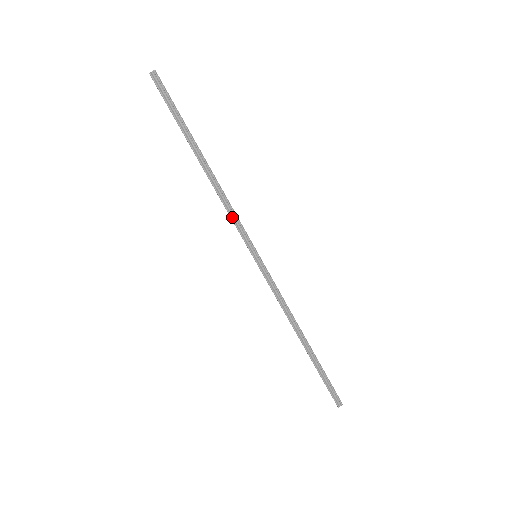
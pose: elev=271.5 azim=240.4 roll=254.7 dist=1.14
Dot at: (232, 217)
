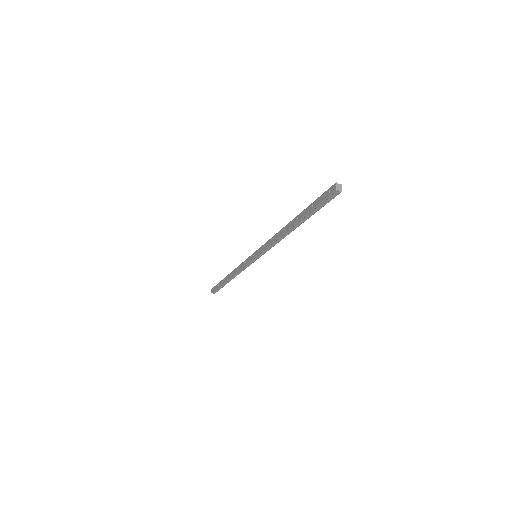
Dot at: (269, 246)
